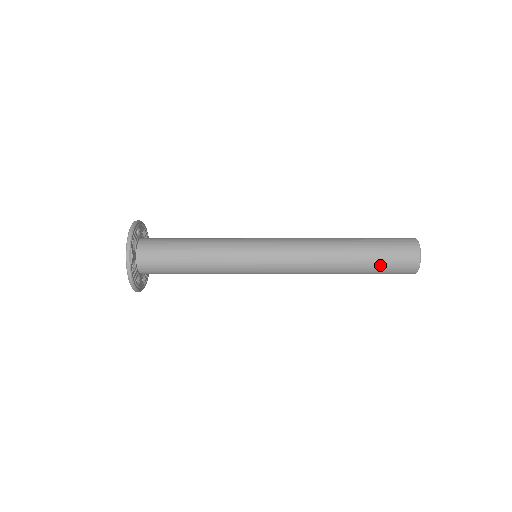
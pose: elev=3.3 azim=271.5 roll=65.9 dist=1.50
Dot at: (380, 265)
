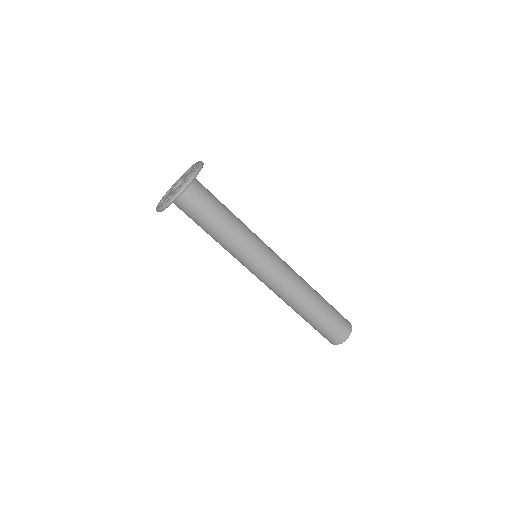
Dot at: (331, 316)
